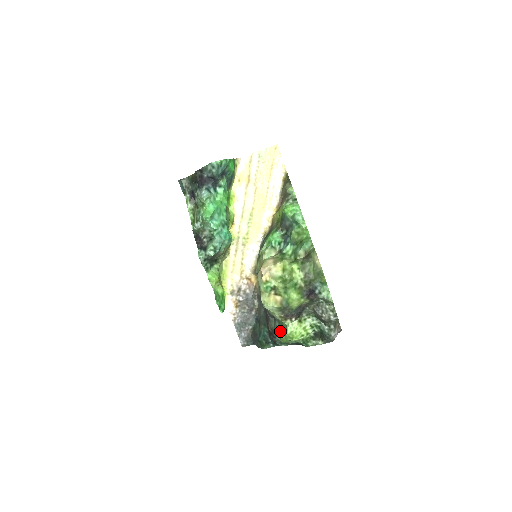
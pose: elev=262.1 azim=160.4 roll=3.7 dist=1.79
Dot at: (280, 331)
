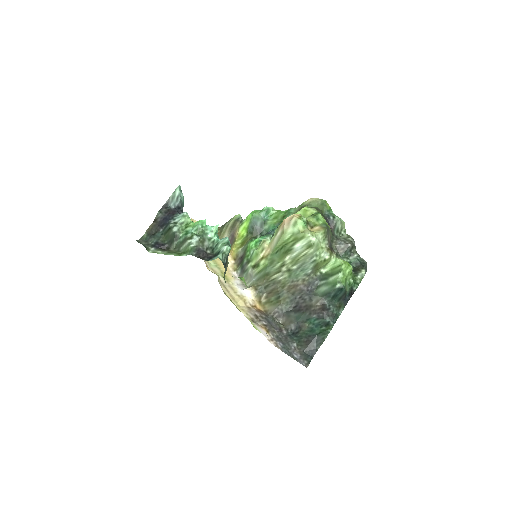
Dot at: (334, 277)
